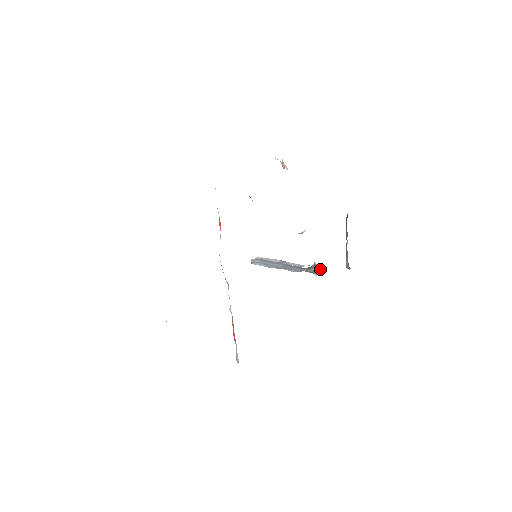
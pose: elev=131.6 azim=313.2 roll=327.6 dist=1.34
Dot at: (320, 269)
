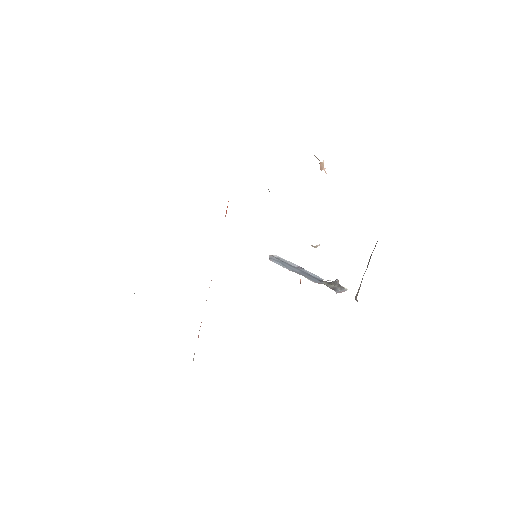
Dot at: (340, 288)
